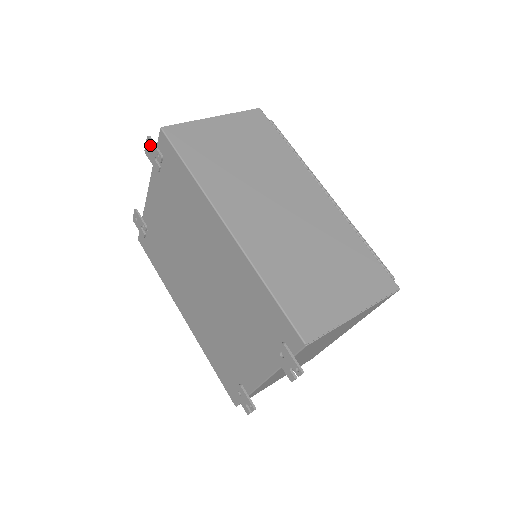
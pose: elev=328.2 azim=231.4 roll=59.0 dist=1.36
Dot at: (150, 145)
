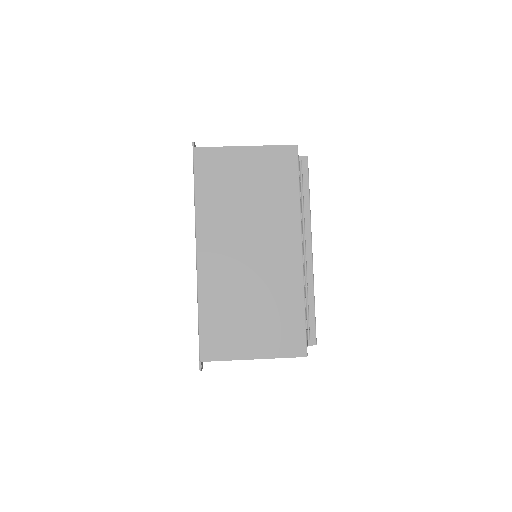
Dot at: occluded
